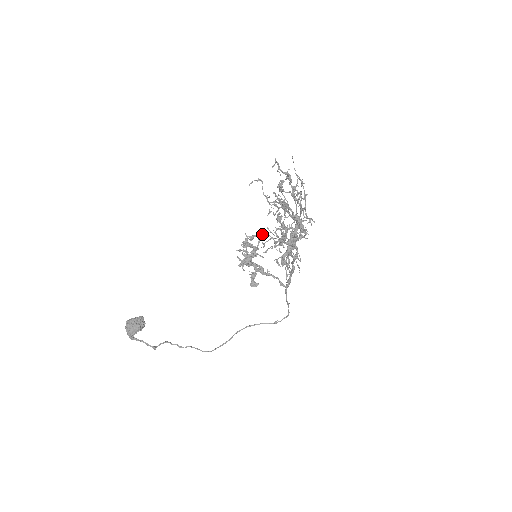
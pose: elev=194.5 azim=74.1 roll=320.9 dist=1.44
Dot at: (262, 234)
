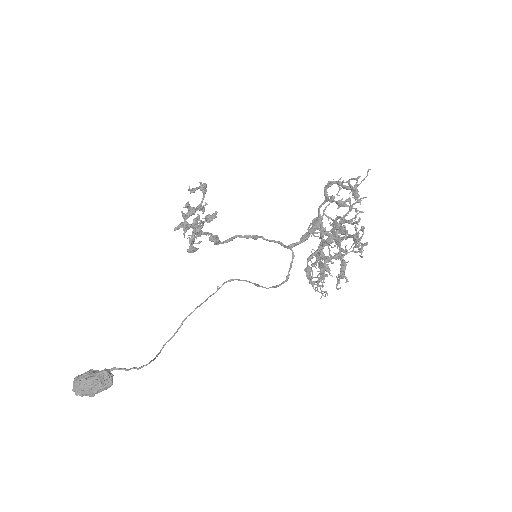
Dot at: occluded
